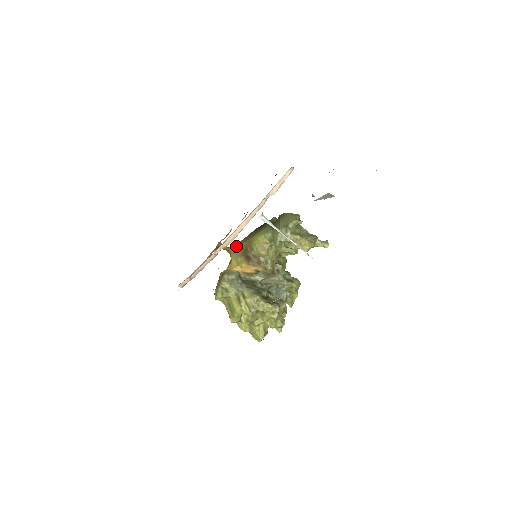
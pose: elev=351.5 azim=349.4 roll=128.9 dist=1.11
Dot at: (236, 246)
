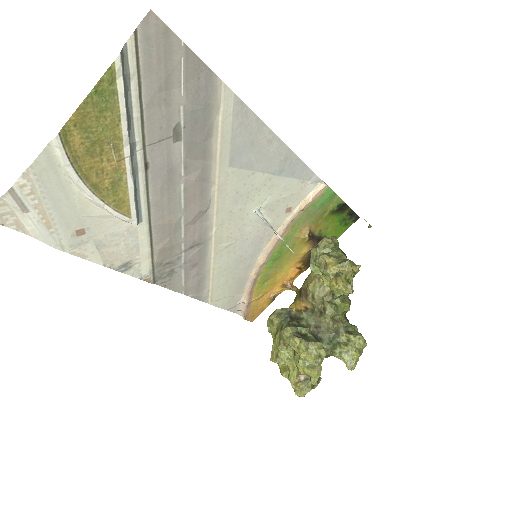
Dot at: occluded
